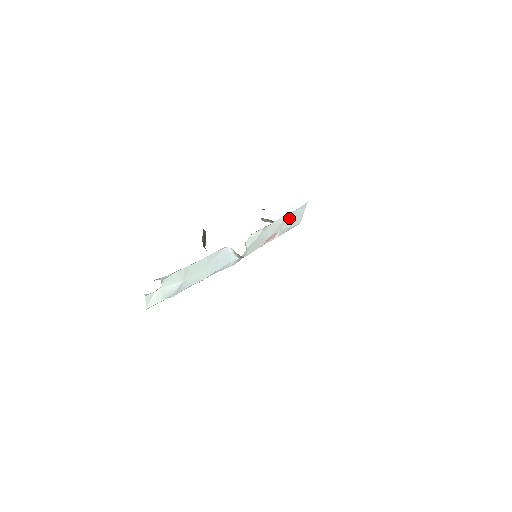
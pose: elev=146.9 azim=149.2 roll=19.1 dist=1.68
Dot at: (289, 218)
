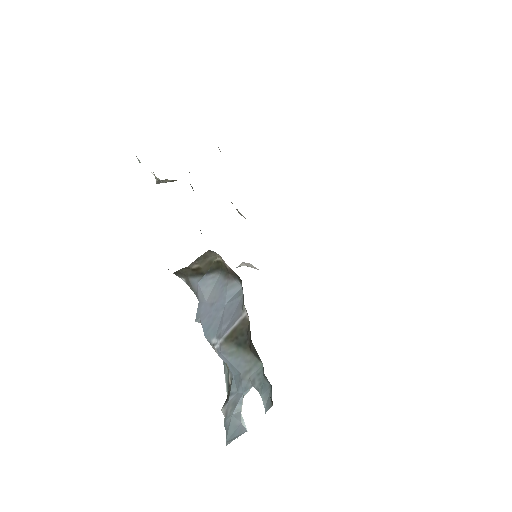
Dot at: occluded
